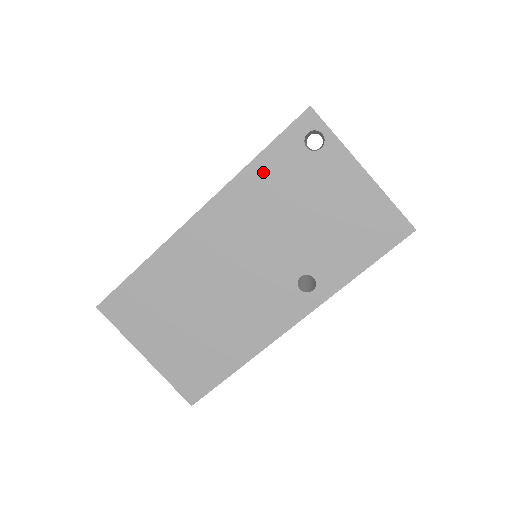
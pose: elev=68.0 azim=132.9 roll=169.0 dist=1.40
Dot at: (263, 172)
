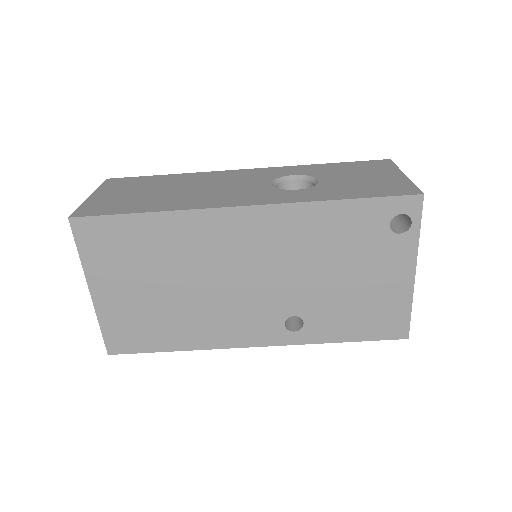
Dot at: (337, 216)
